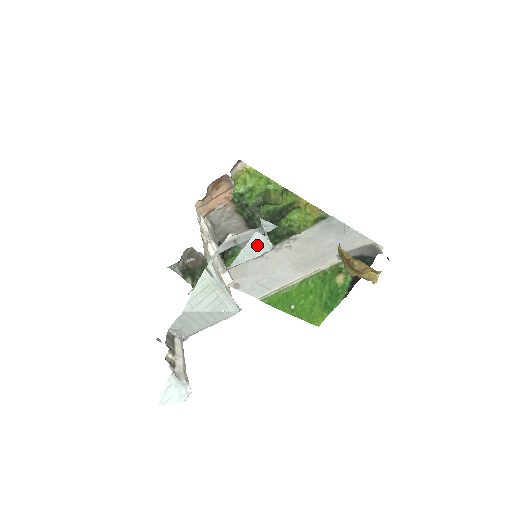
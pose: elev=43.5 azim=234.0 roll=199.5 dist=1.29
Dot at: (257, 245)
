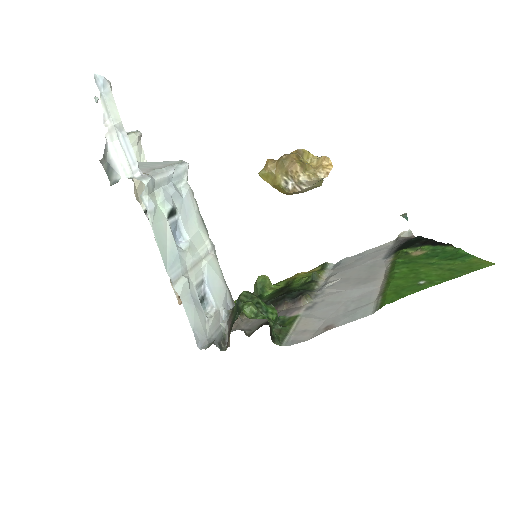
Dot at: occluded
